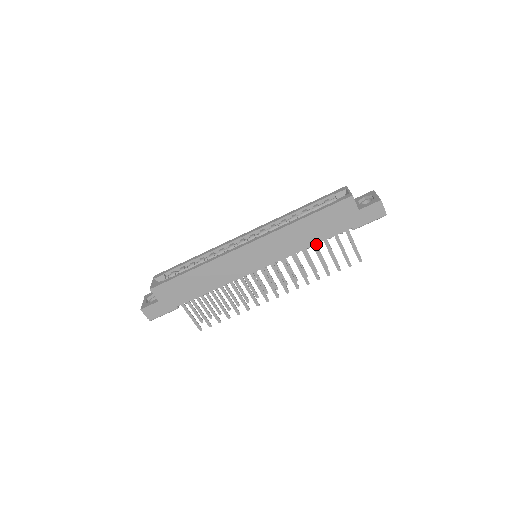
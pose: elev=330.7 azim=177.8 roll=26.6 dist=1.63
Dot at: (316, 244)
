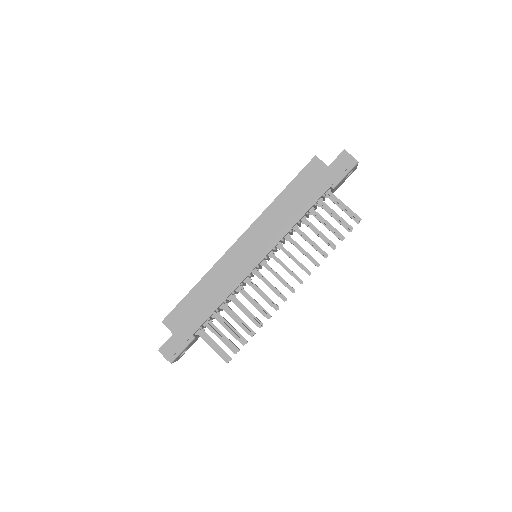
Dot at: occluded
